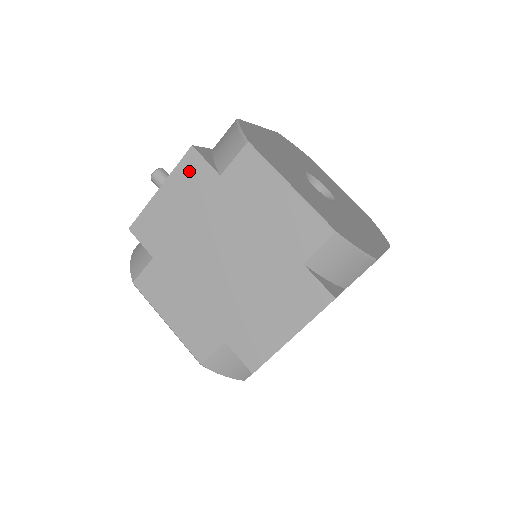
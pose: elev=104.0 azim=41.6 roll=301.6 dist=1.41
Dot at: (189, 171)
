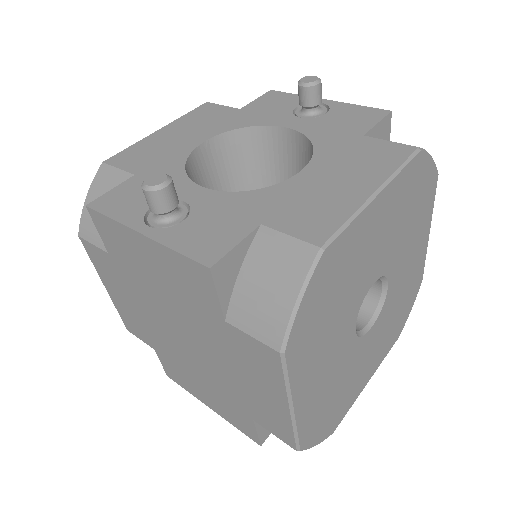
Dot at: (189, 274)
